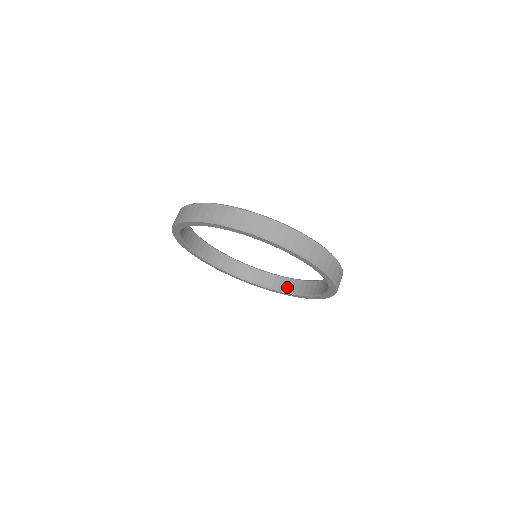
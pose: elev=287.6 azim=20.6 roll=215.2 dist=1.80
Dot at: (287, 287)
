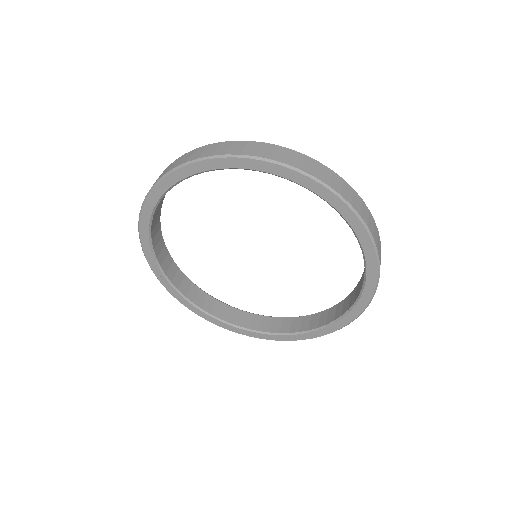
Dot at: (252, 323)
